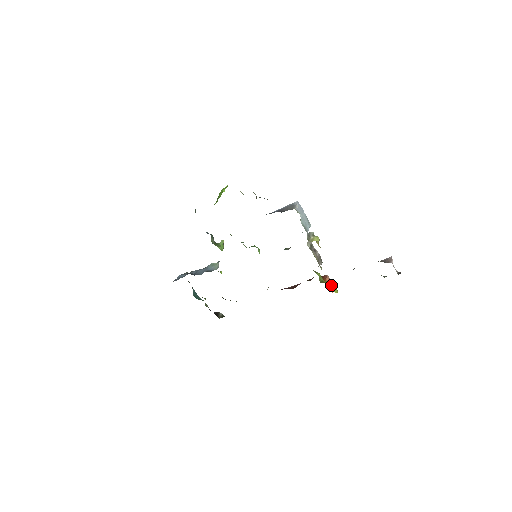
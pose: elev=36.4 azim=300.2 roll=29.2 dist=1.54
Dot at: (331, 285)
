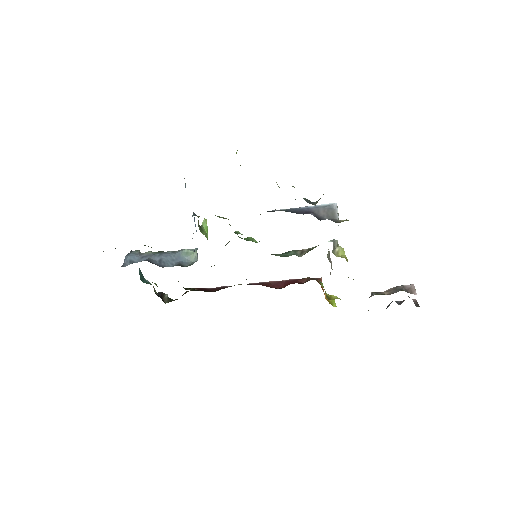
Dot at: occluded
